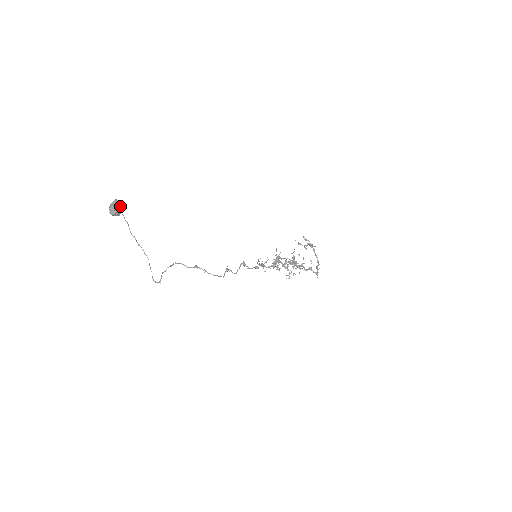
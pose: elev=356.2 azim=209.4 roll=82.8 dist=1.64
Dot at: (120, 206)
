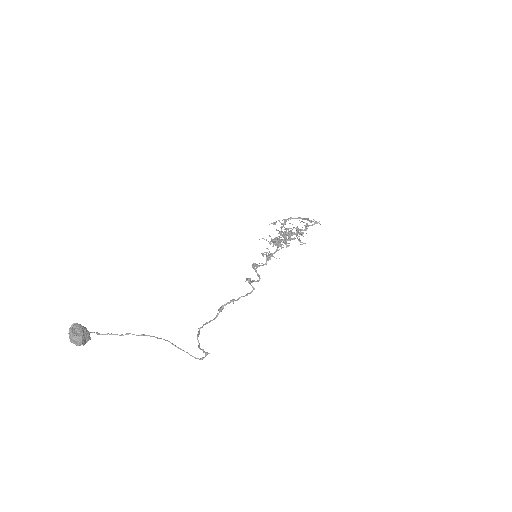
Dot at: (80, 327)
